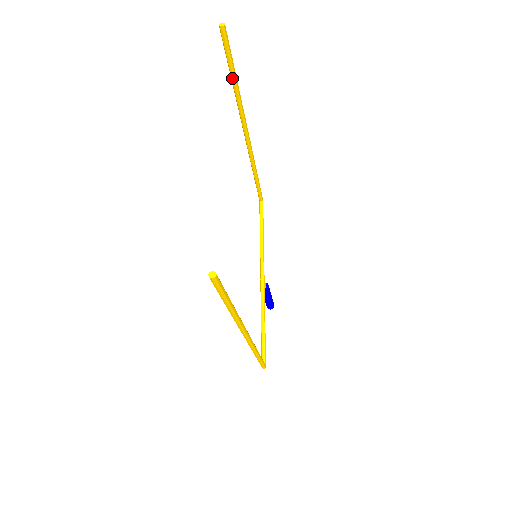
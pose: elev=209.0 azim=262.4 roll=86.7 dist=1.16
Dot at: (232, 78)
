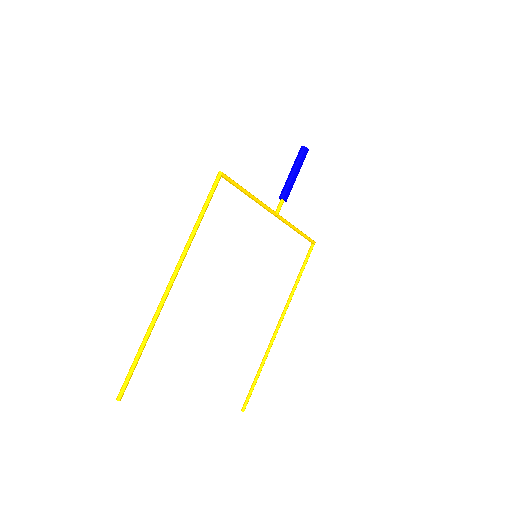
Dot at: (140, 352)
